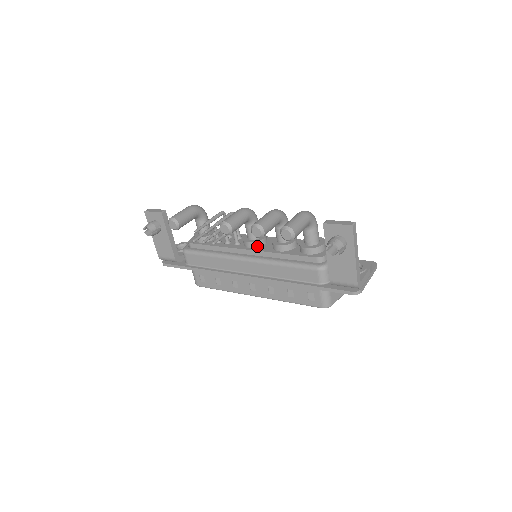
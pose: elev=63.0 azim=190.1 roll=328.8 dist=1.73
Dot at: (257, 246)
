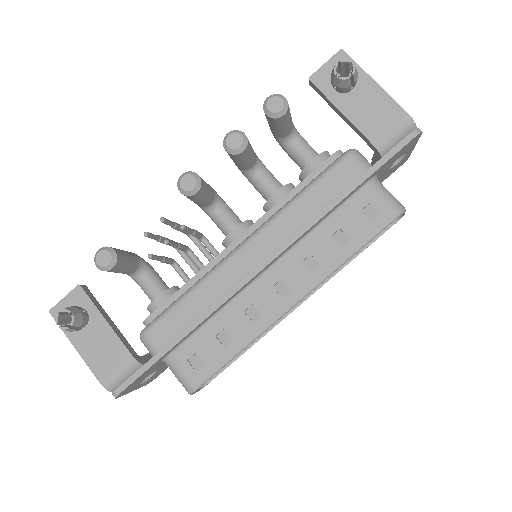
Dot at: occluded
